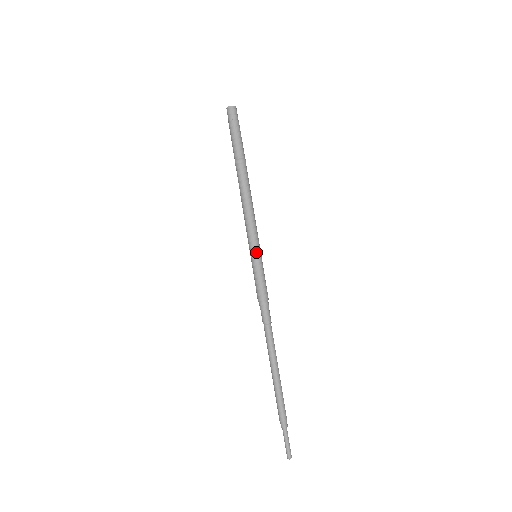
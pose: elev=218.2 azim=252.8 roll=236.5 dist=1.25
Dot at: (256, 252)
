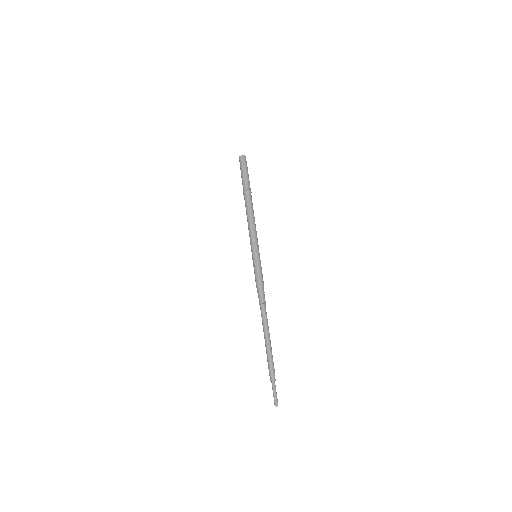
Dot at: (258, 252)
